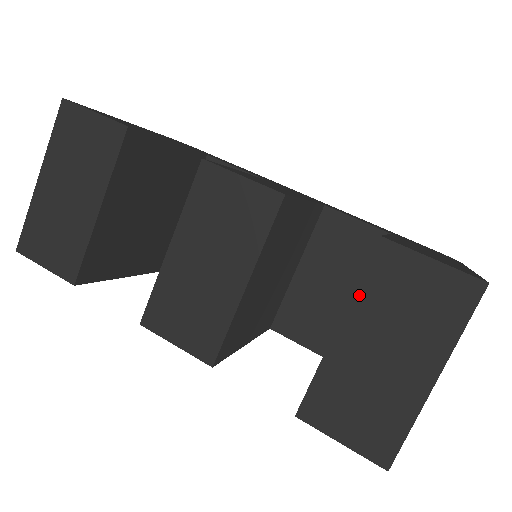
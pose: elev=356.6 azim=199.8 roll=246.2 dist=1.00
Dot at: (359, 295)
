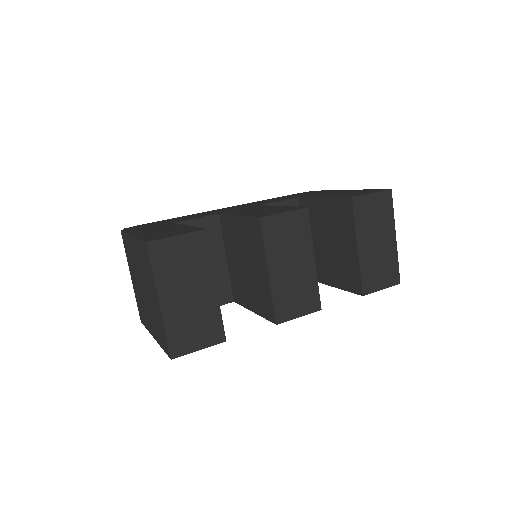
Dot at: (357, 227)
